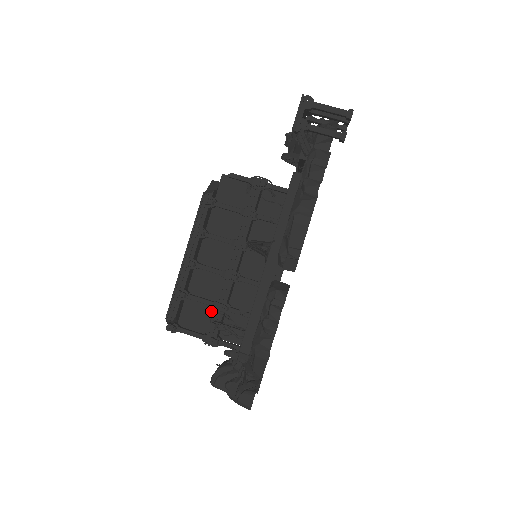
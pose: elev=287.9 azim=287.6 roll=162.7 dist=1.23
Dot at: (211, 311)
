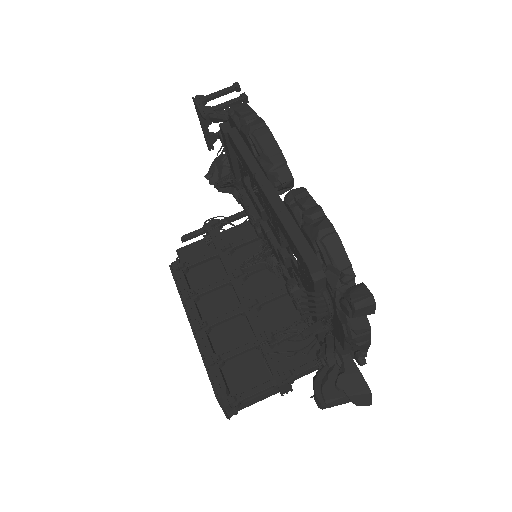
Dot at: (259, 361)
